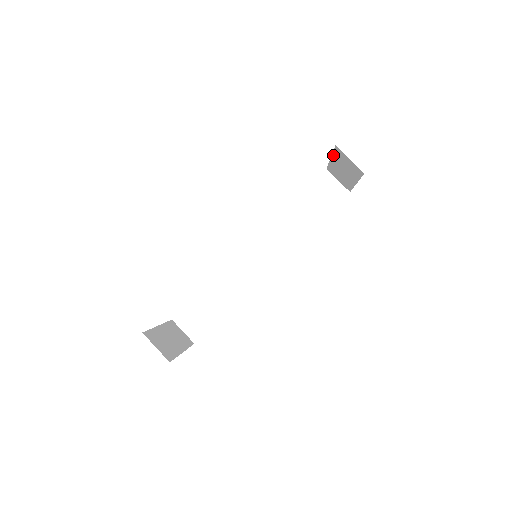
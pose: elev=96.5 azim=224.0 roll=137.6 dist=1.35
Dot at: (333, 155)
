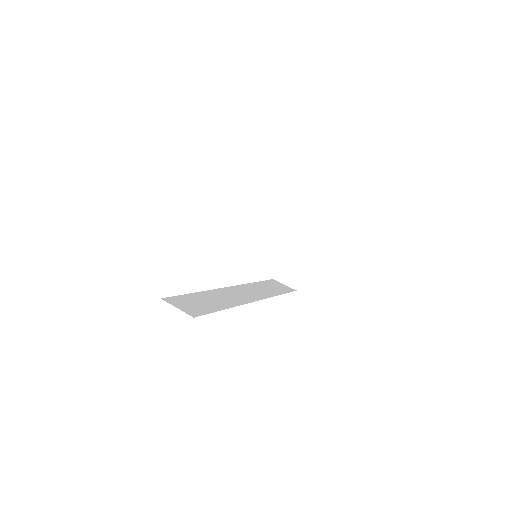
Dot at: (289, 240)
